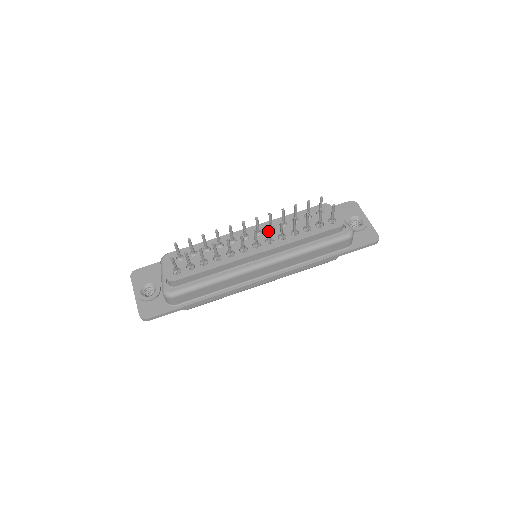
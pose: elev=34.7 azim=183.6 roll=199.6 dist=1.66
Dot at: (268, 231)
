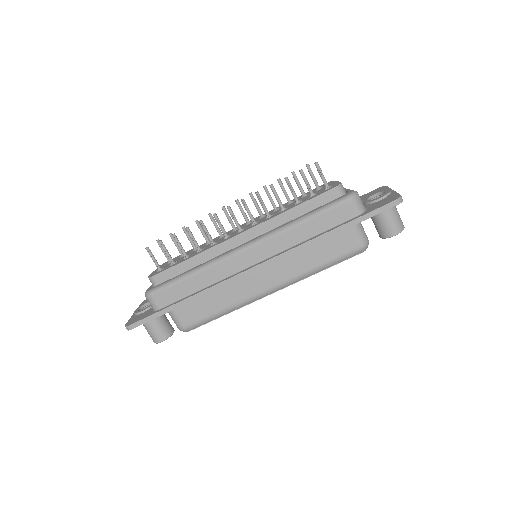
Dot at: (244, 206)
